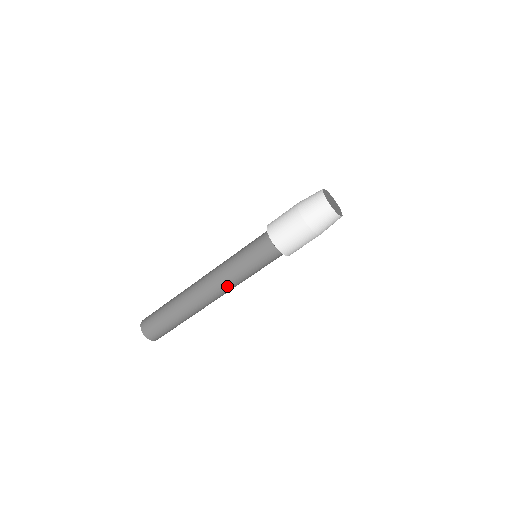
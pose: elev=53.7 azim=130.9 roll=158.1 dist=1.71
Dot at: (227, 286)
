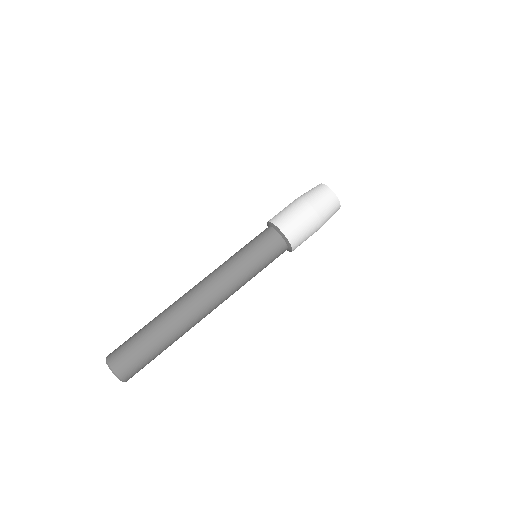
Dot at: (227, 287)
